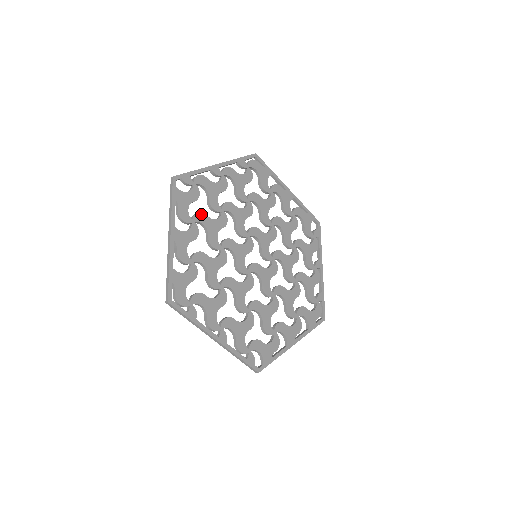
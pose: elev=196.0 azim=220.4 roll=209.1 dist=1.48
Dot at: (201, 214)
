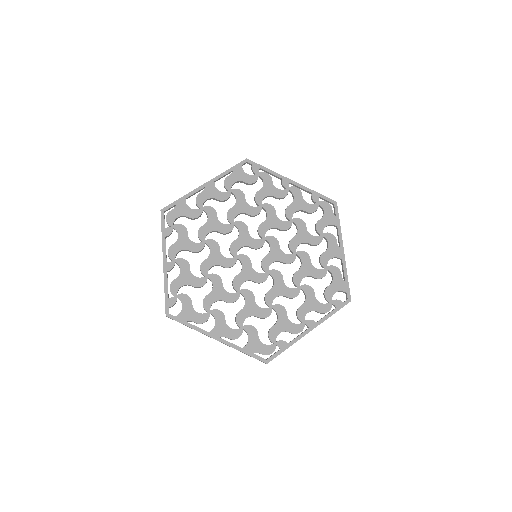
Dot at: (242, 193)
